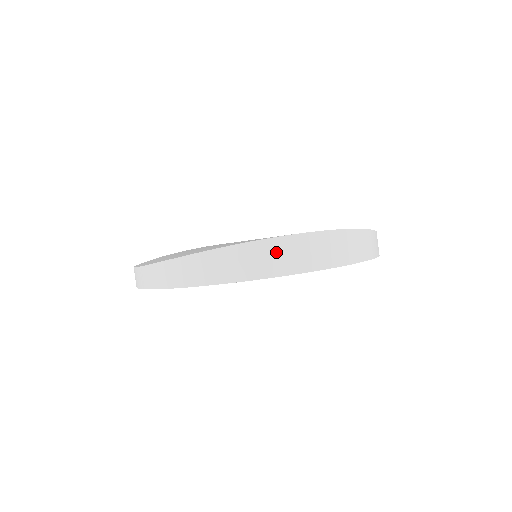
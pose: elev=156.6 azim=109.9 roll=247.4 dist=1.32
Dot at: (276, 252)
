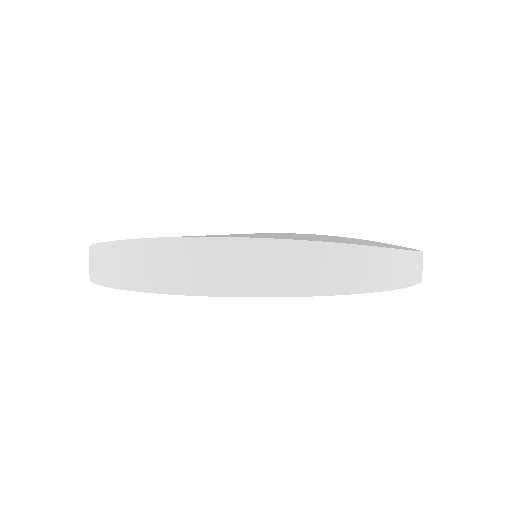
Dot at: (169, 259)
